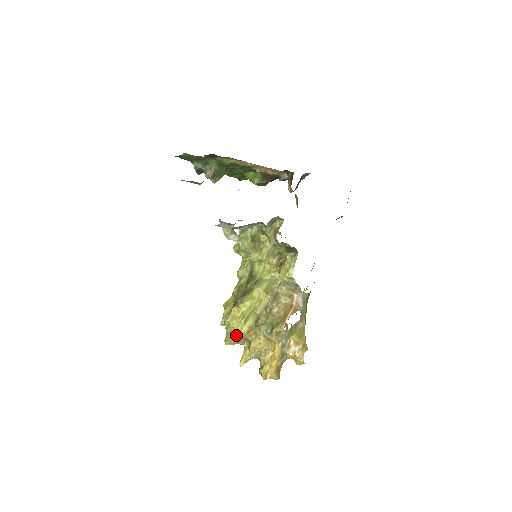
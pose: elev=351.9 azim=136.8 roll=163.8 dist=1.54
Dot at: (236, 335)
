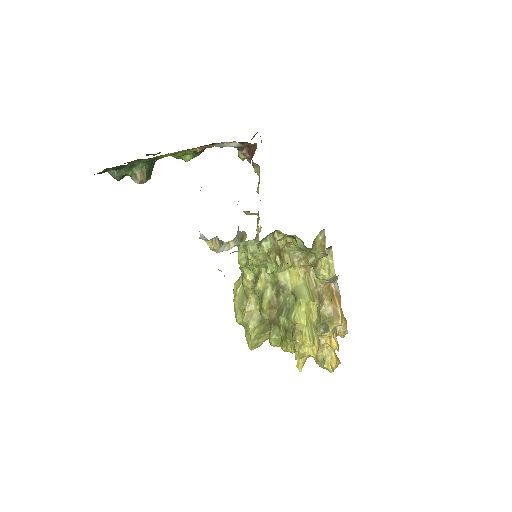
Dot at: occluded
